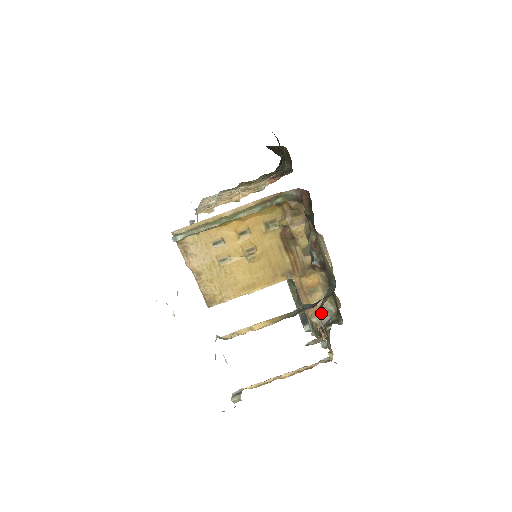
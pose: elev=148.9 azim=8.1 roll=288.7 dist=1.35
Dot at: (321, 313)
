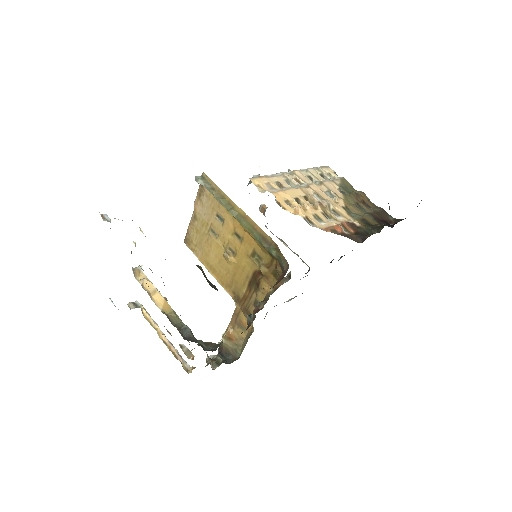
Dot at: (232, 344)
